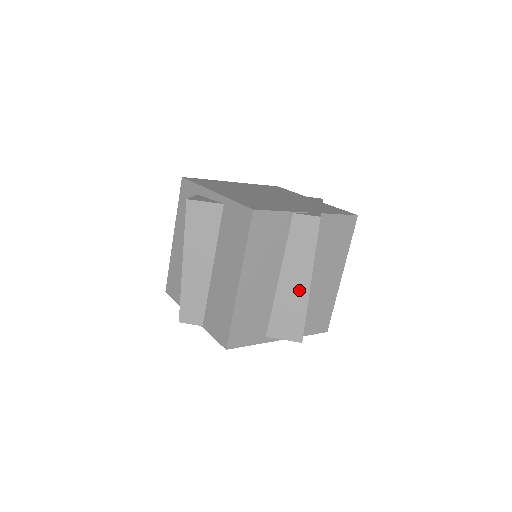
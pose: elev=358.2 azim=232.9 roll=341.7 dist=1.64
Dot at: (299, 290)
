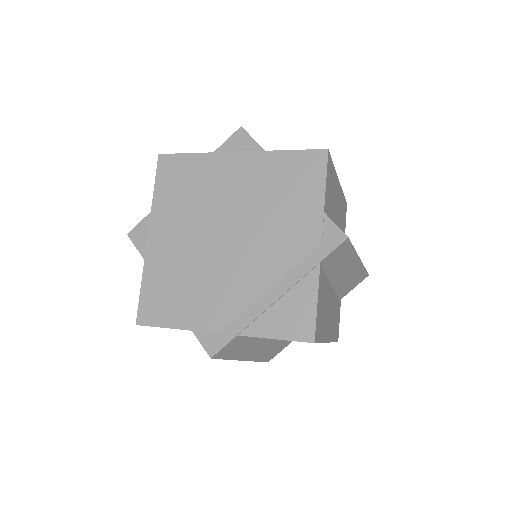
Dot at: occluded
